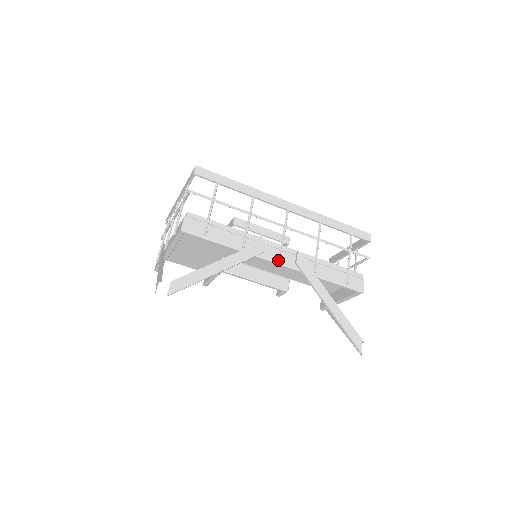
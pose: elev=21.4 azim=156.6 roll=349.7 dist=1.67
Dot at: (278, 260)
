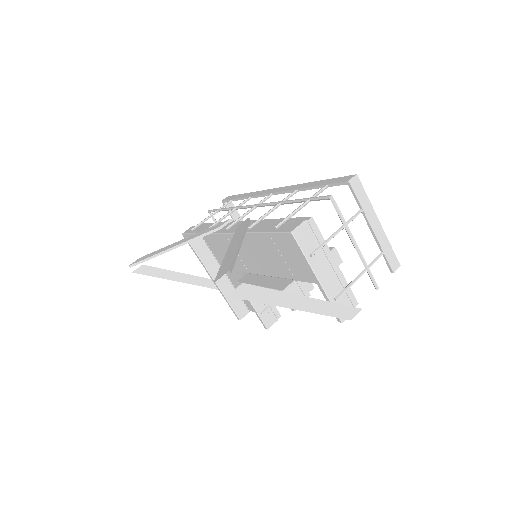
Dot at: (227, 231)
